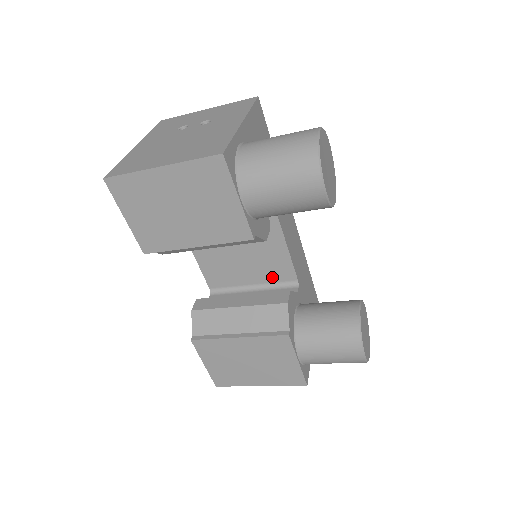
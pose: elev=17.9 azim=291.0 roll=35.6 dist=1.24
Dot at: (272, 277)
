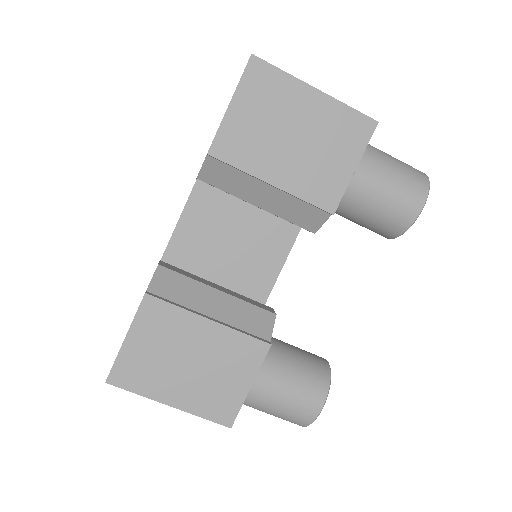
Dot at: (239, 293)
